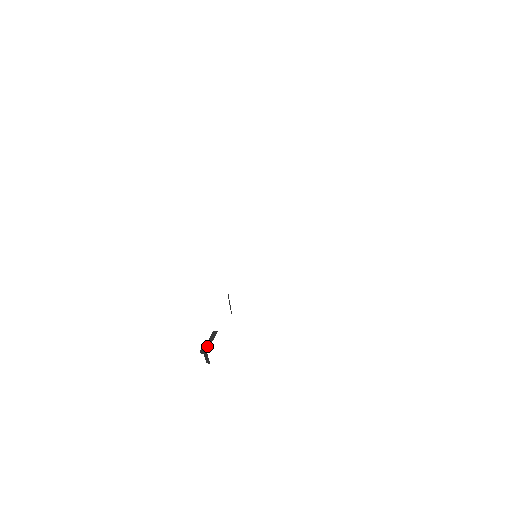
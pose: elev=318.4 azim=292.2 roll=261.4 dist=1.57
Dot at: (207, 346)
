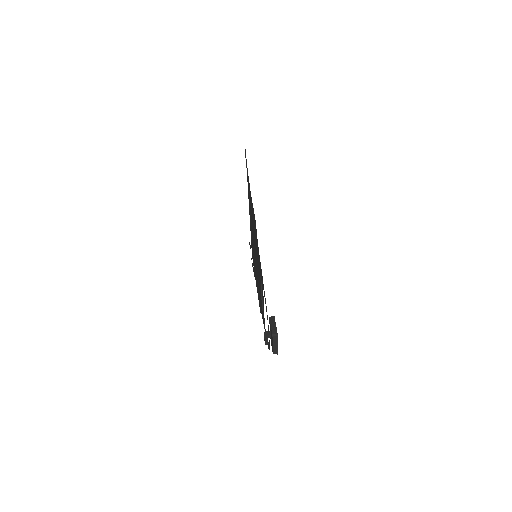
Dot at: (274, 330)
